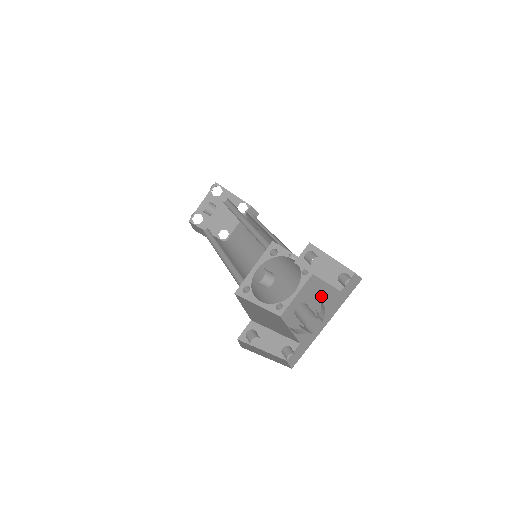
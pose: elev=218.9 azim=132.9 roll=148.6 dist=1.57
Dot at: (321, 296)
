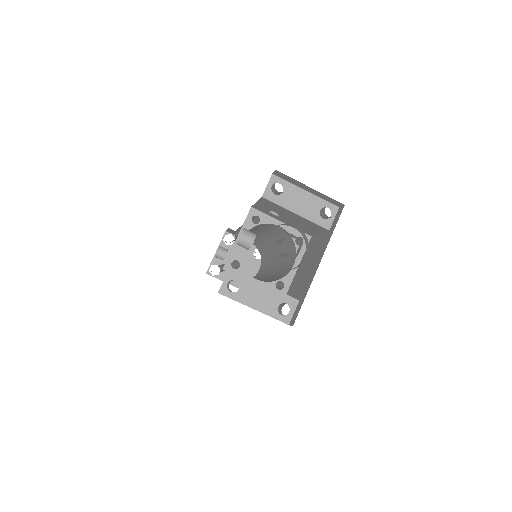
Dot at: (315, 250)
